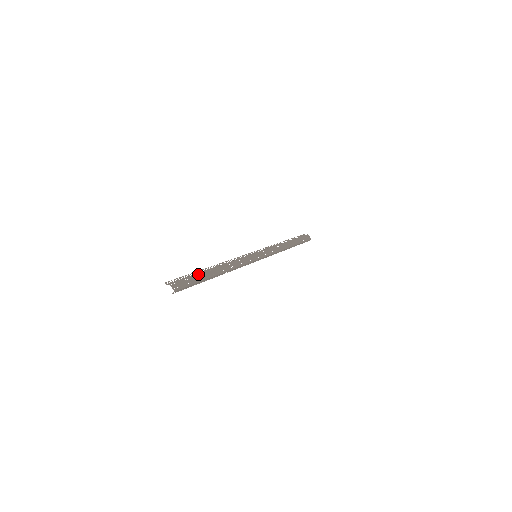
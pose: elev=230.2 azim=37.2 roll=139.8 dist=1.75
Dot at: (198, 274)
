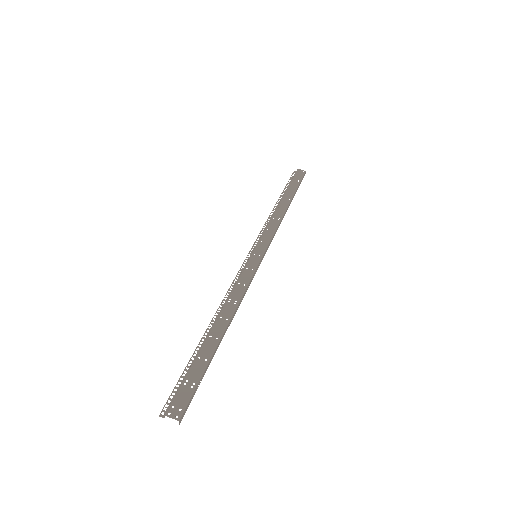
Dot at: (197, 358)
